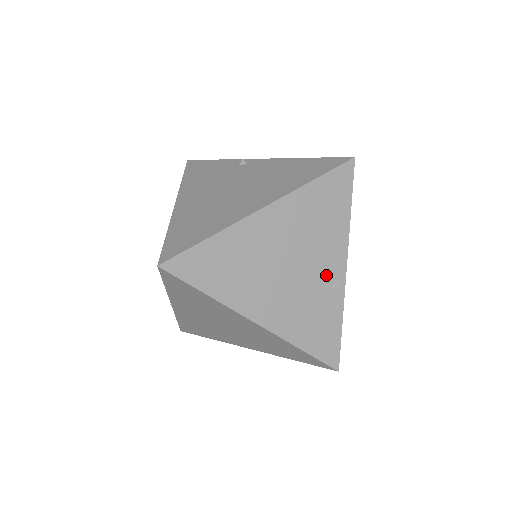
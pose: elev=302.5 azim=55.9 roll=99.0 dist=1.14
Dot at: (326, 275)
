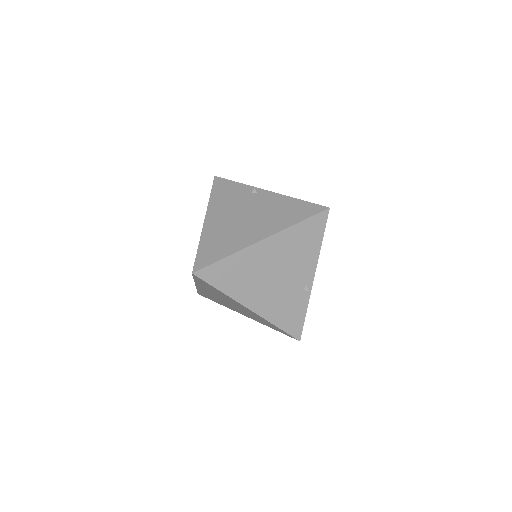
Dot at: (299, 282)
